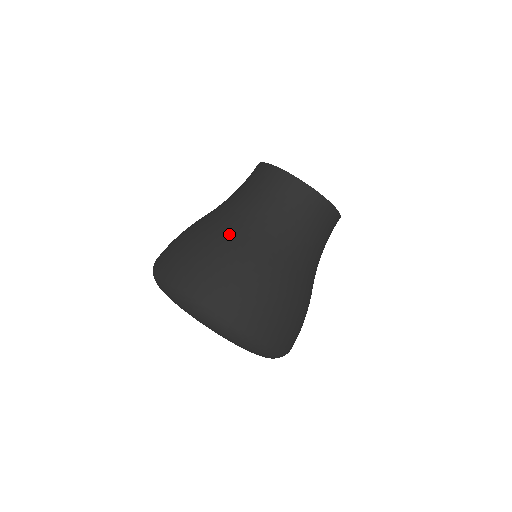
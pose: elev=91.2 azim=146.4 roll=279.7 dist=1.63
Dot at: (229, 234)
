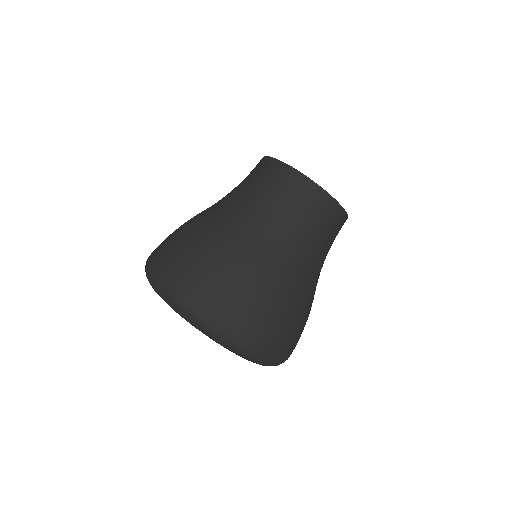
Dot at: (279, 269)
